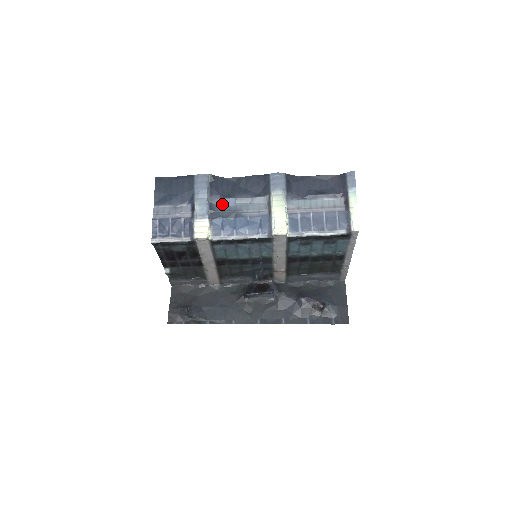
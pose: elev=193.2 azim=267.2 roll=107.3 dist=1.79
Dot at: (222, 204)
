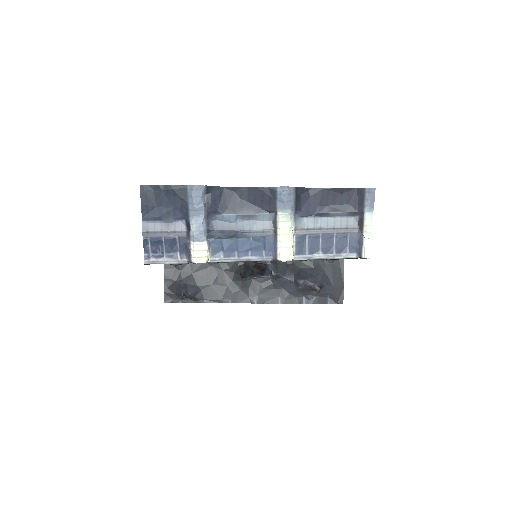
Dot at: (221, 220)
